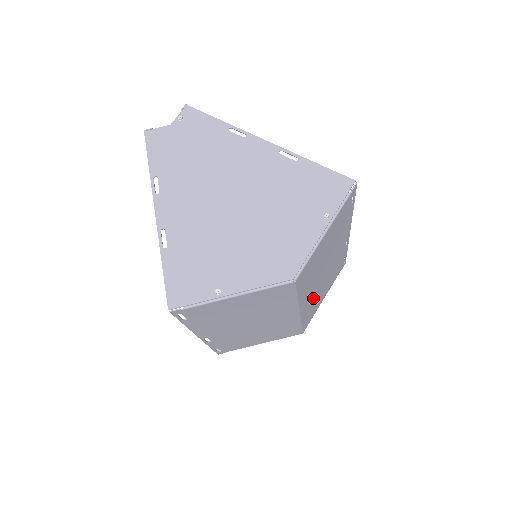
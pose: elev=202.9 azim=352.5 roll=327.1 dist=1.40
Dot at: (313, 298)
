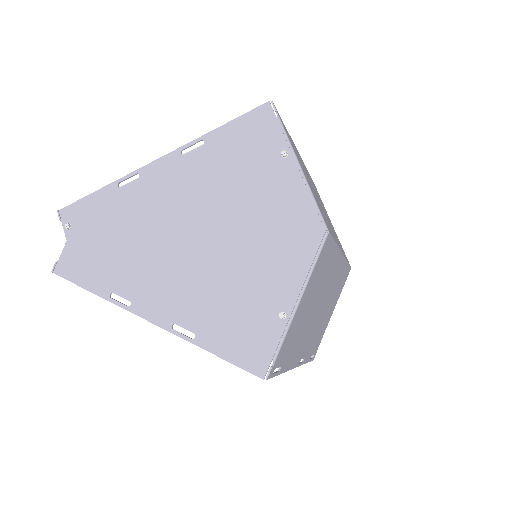
Dot at: (334, 233)
